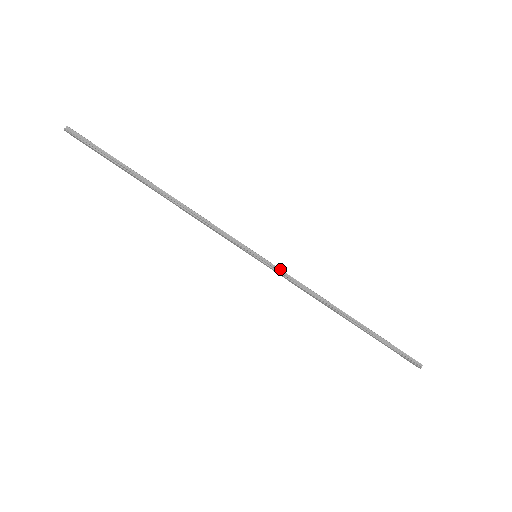
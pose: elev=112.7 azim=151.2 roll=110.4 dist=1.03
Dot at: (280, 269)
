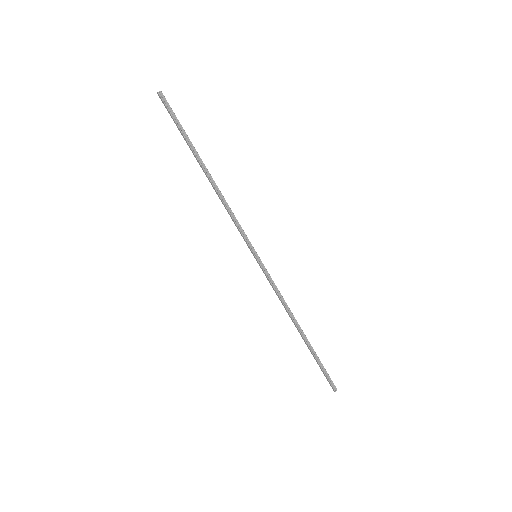
Dot at: (269, 274)
